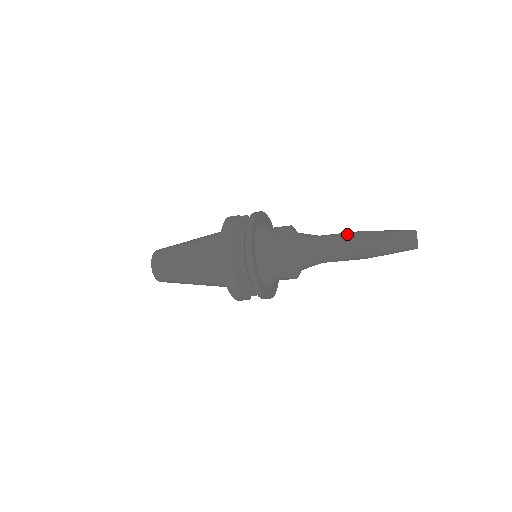
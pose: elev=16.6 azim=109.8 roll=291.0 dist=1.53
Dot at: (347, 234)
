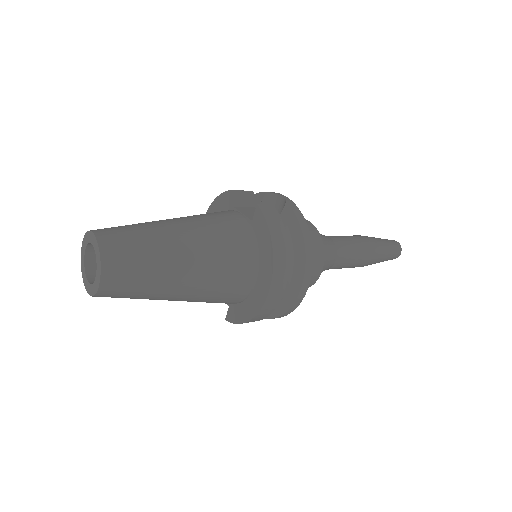
Dot at: (359, 242)
